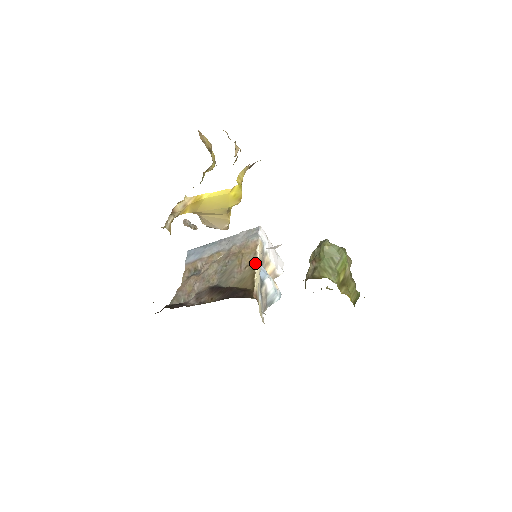
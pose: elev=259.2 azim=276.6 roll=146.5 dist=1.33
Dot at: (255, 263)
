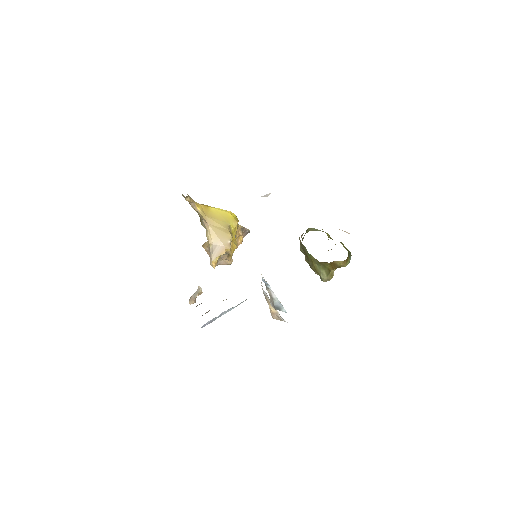
Dot at: occluded
